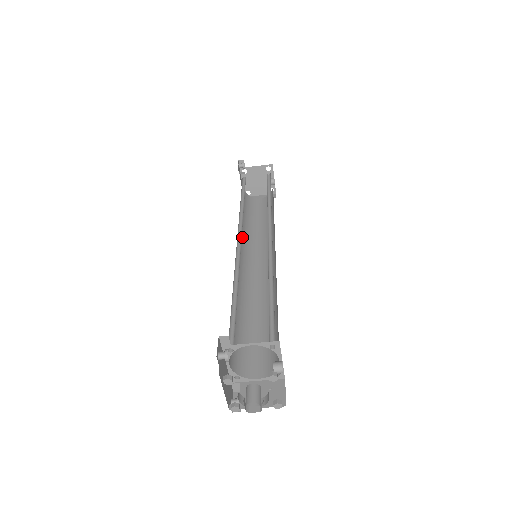
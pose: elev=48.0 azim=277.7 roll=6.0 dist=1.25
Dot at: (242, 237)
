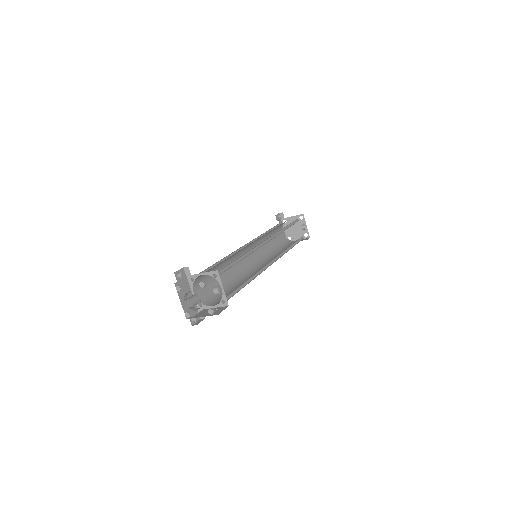
Dot at: (260, 253)
